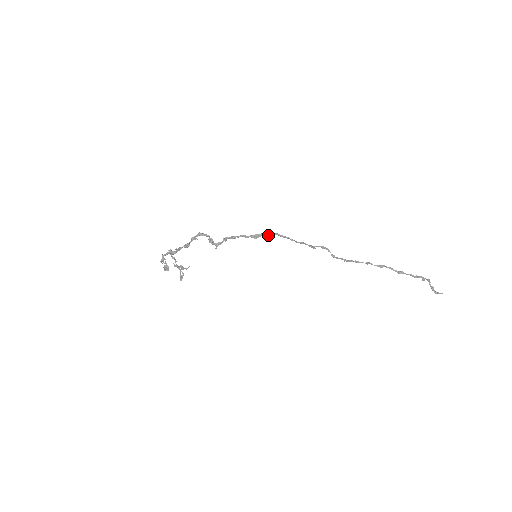
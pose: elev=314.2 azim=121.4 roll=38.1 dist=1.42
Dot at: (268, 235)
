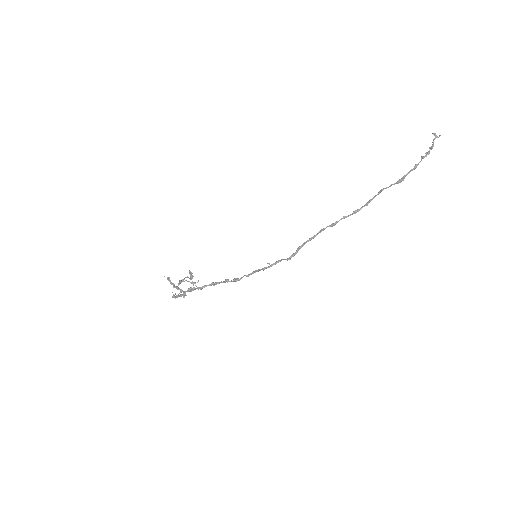
Dot at: (268, 267)
